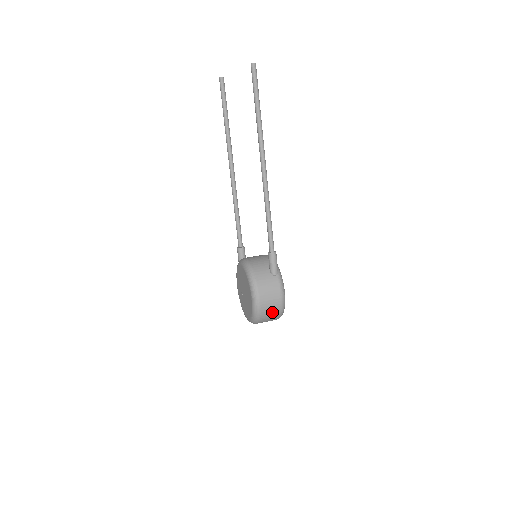
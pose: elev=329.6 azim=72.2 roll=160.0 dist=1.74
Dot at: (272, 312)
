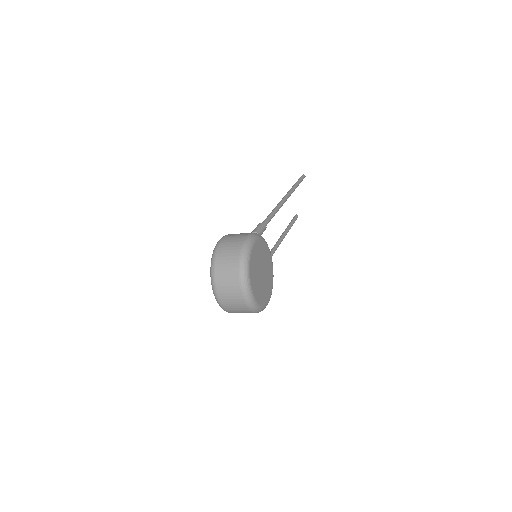
Dot at: (231, 250)
